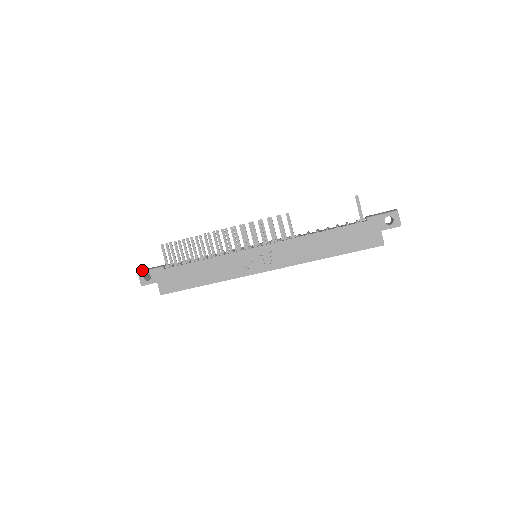
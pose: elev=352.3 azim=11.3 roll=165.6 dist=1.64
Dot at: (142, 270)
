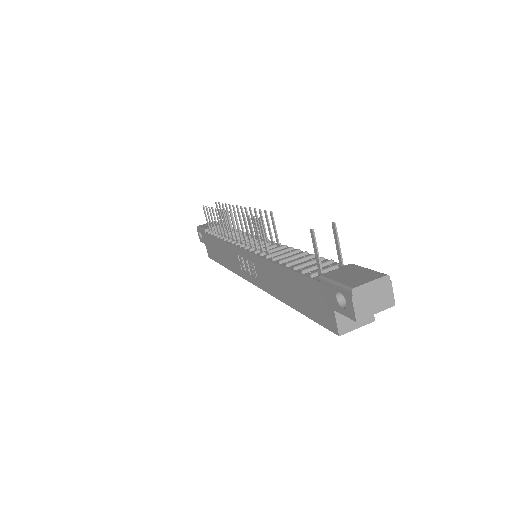
Dot at: (204, 224)
